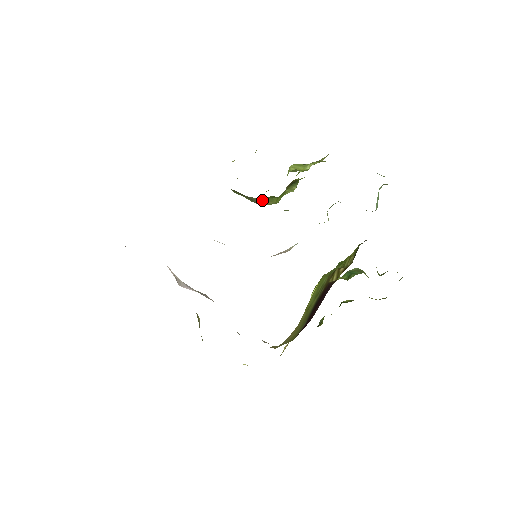
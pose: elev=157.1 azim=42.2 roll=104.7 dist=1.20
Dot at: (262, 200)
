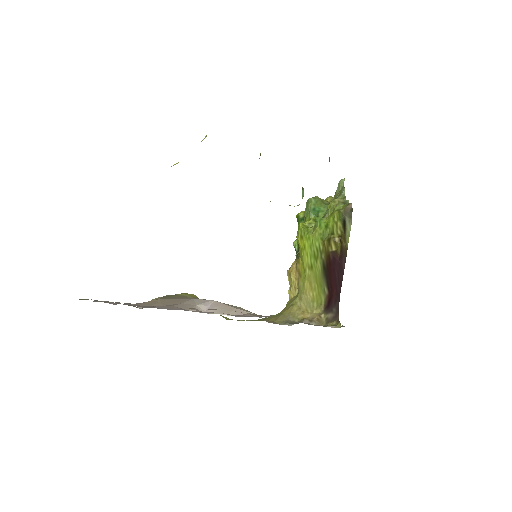
Dot at: occluded
